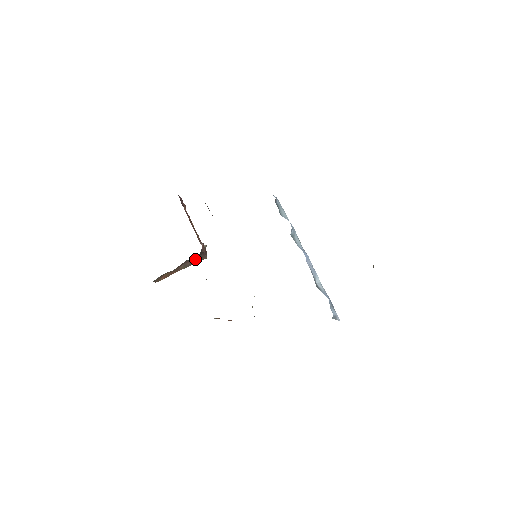
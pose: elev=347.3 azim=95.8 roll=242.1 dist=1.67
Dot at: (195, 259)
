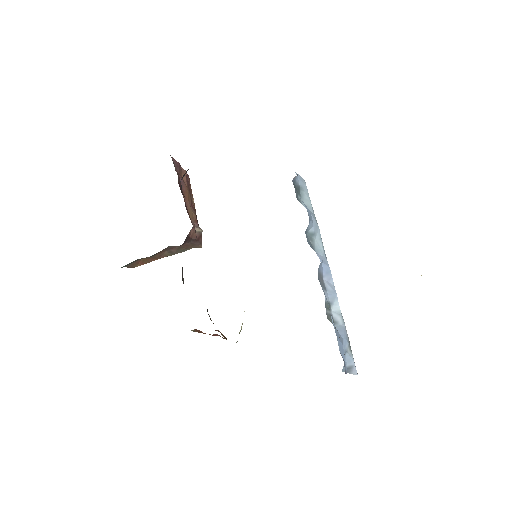
Dot at: (183, 246)
